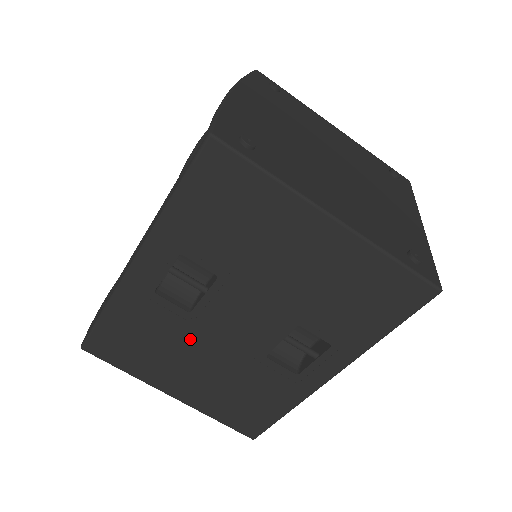
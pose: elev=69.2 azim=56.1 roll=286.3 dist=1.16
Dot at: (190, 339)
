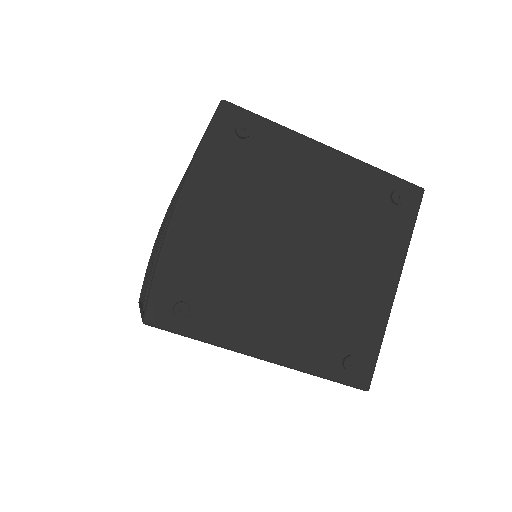
Dot at: occluded
